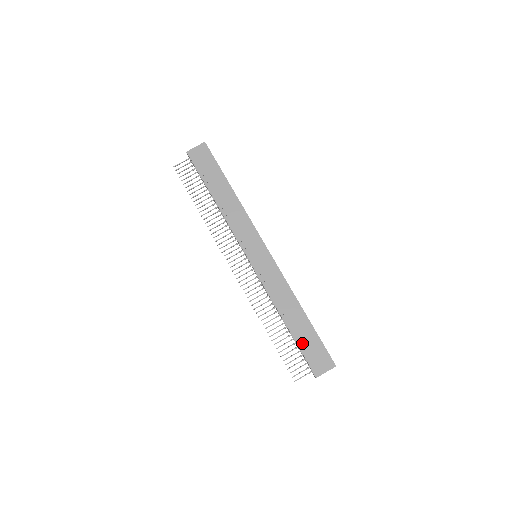
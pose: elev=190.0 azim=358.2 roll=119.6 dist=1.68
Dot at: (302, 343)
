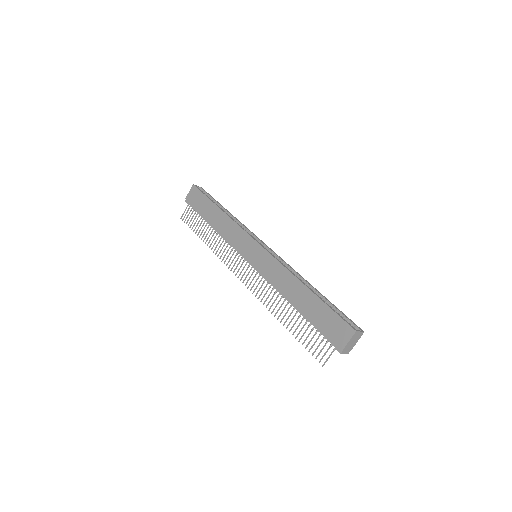
Dot at: (315, 321)
